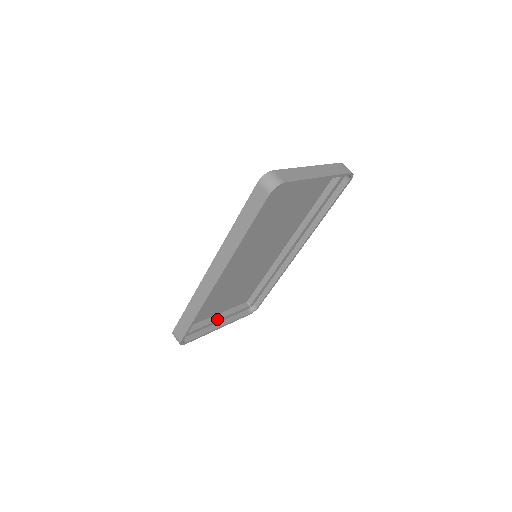
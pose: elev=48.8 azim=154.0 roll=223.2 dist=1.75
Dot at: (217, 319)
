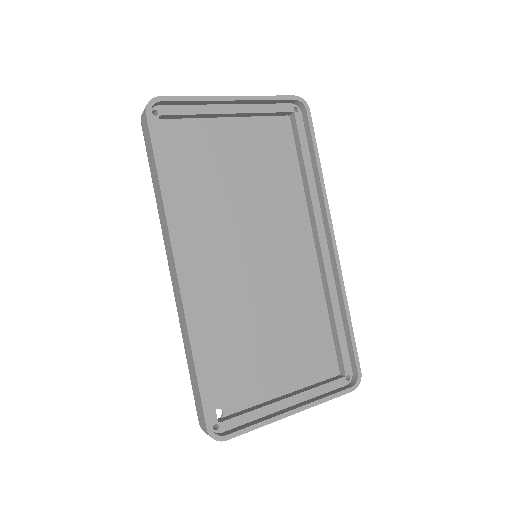
Dot at: (282, 399)
